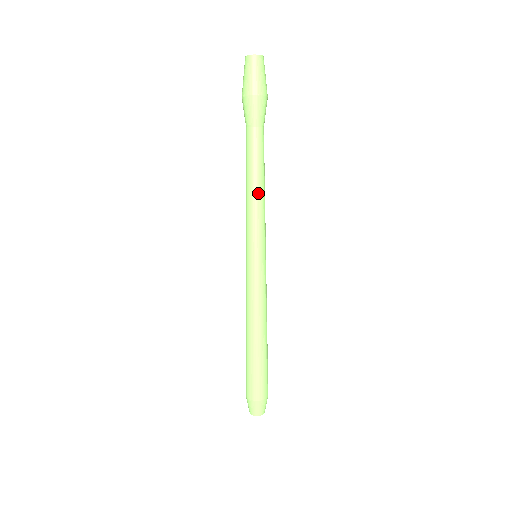
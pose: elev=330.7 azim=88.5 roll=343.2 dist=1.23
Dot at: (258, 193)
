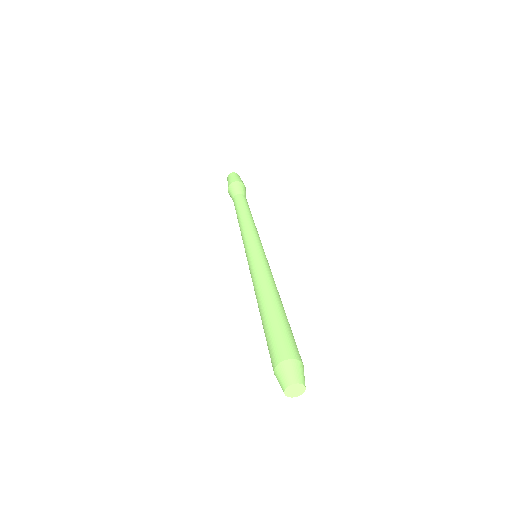
Dot at: (249, 218)
